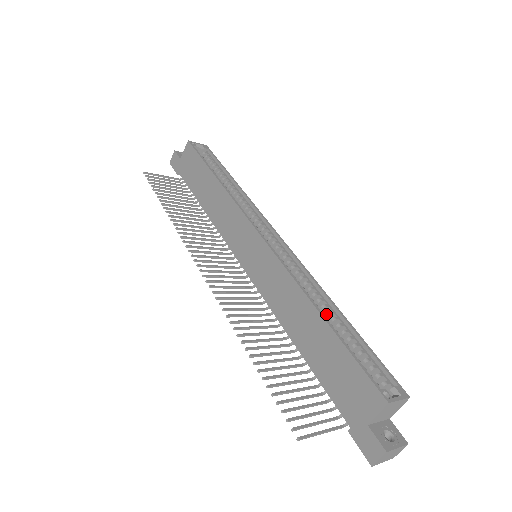
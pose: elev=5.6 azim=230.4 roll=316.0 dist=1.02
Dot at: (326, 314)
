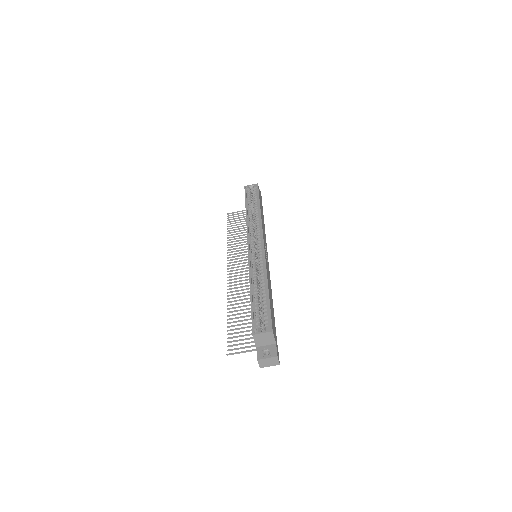
Dot at: (261, 288)
